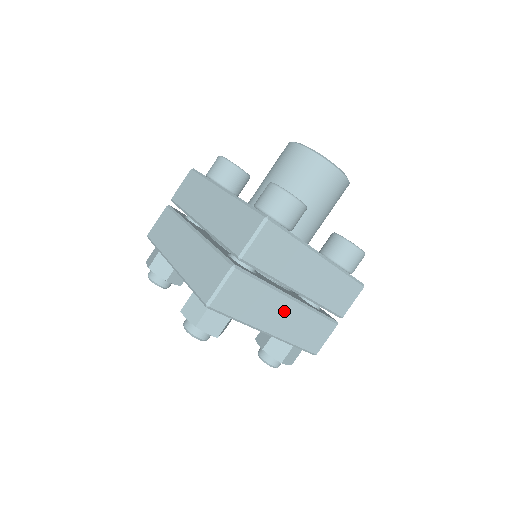
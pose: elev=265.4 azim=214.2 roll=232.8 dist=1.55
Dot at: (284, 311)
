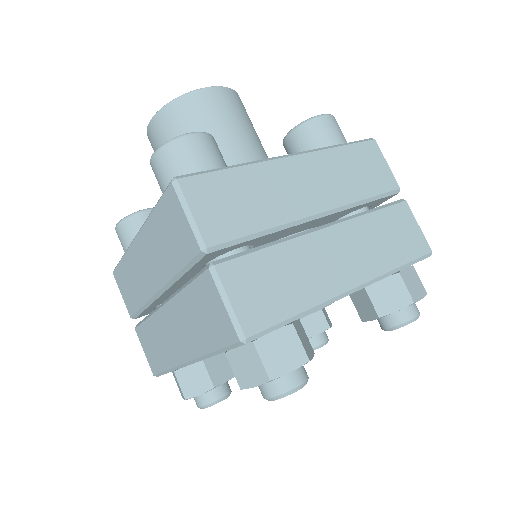
Dot at: (335, 248)
